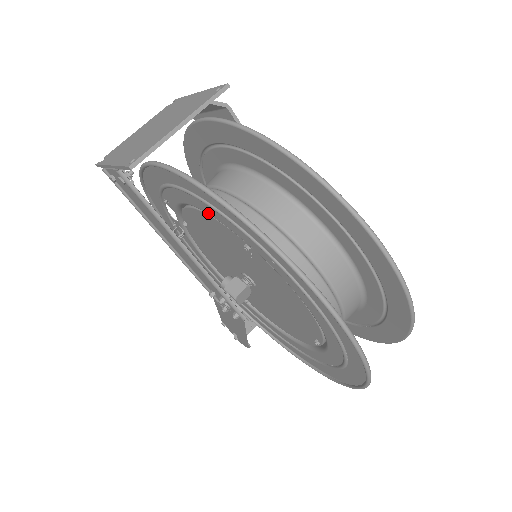
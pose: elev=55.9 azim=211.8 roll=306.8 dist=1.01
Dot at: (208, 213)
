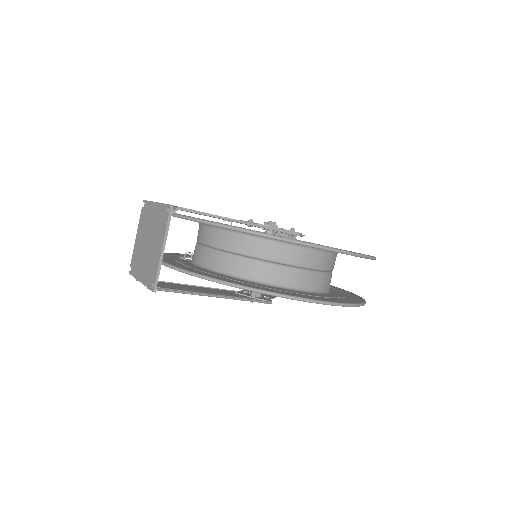
Dot at: occluded
